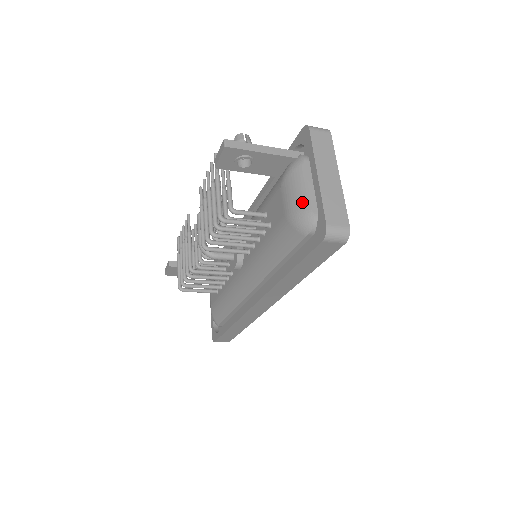
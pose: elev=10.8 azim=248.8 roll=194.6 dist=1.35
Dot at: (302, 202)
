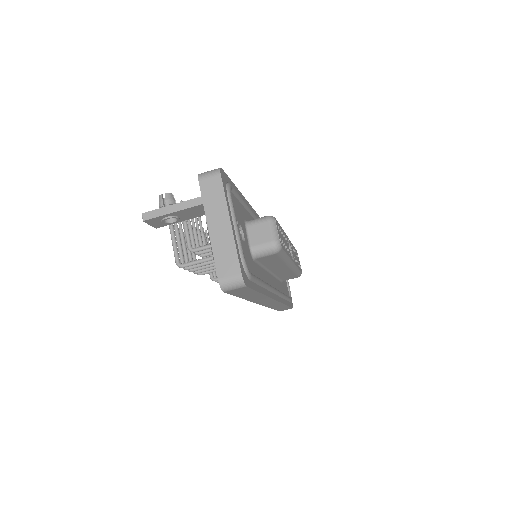
Dot at: occluded
